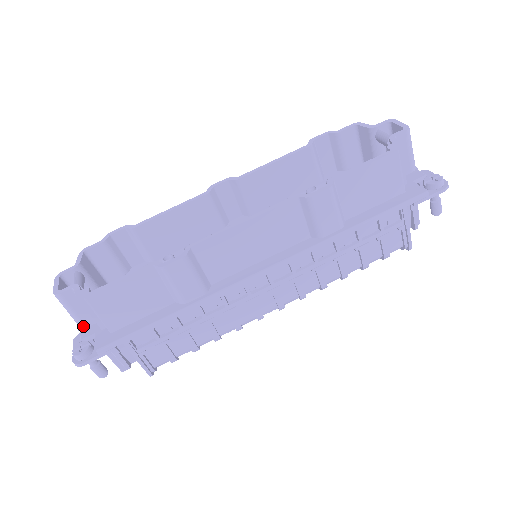
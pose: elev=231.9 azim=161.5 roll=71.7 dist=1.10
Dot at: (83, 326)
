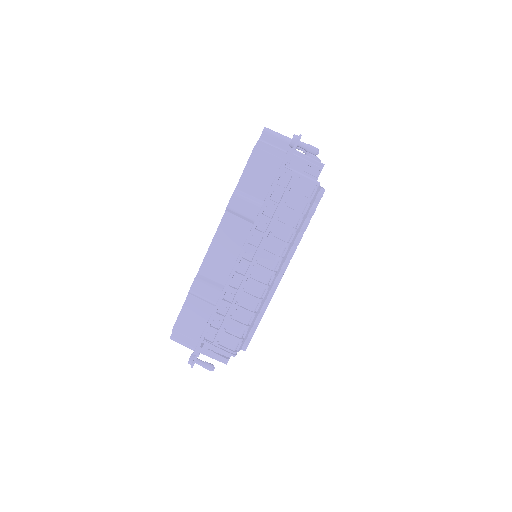
Dot at: (194, 349)
